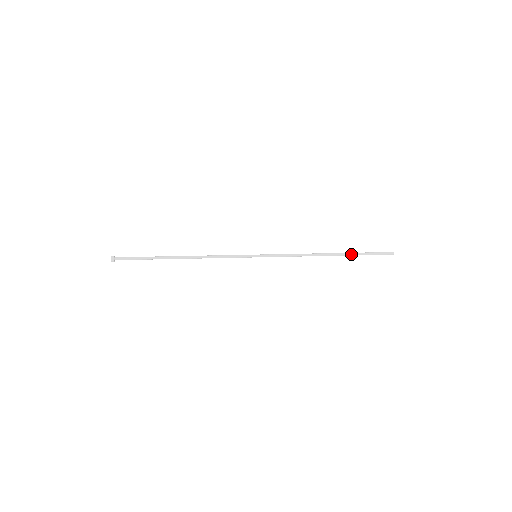
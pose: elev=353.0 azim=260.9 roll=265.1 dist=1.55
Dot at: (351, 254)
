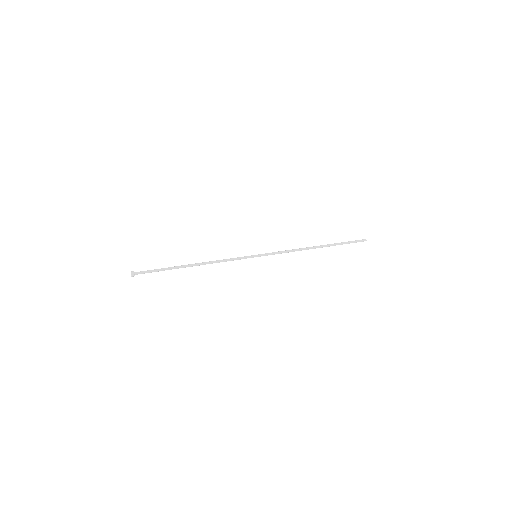
Dot at: (333, 245)
